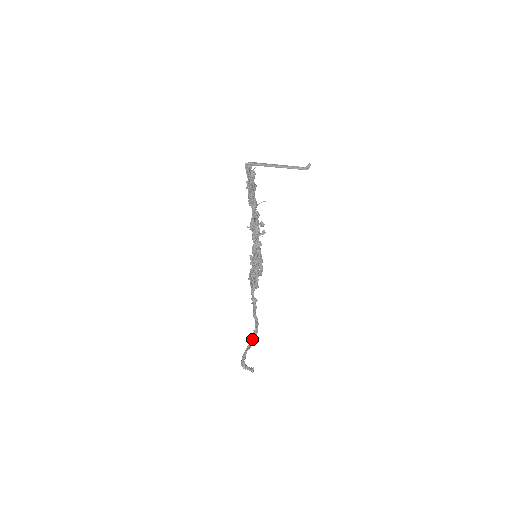
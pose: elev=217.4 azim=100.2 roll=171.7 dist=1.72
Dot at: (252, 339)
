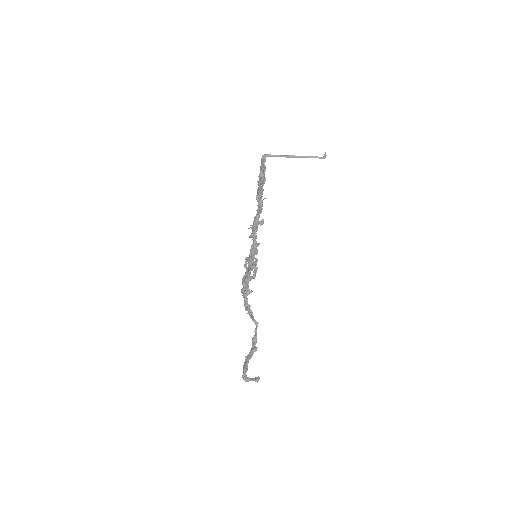
Dot at: (253, 346)
